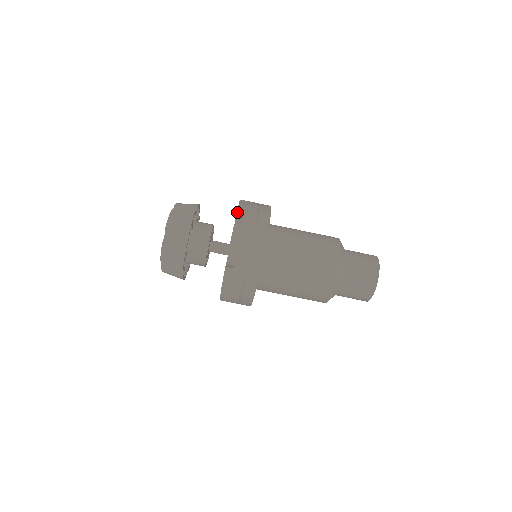
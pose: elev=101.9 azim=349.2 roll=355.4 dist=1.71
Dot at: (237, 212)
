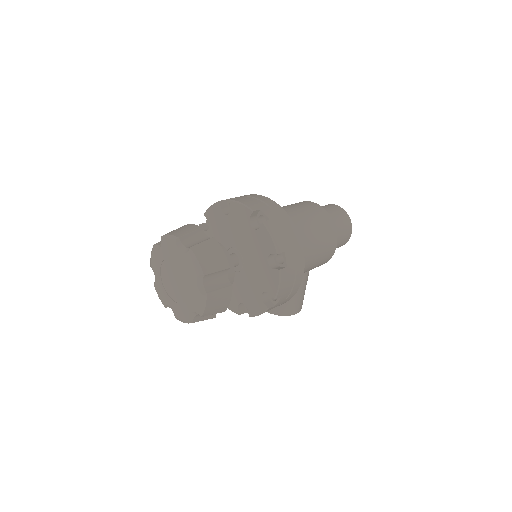
Dot at: (218, 201)
